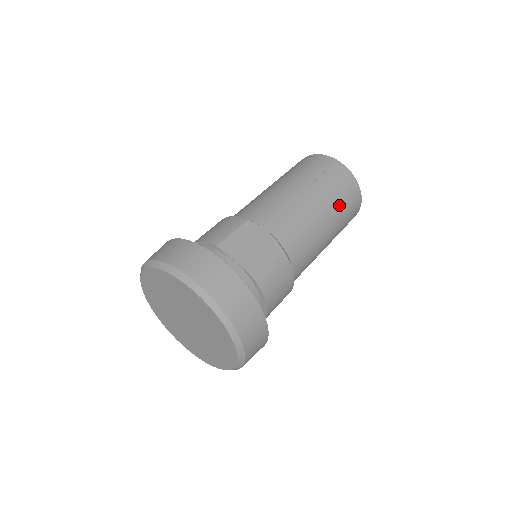
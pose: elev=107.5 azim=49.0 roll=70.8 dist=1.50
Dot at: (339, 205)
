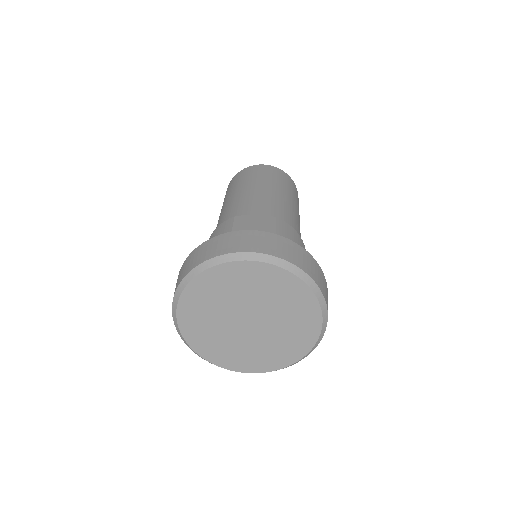
Dot at: (286, 187)
